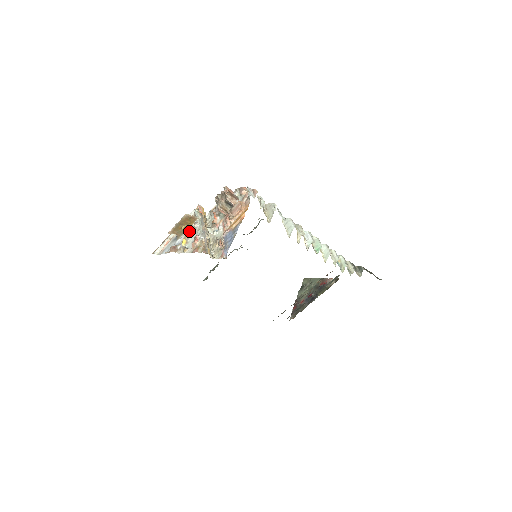
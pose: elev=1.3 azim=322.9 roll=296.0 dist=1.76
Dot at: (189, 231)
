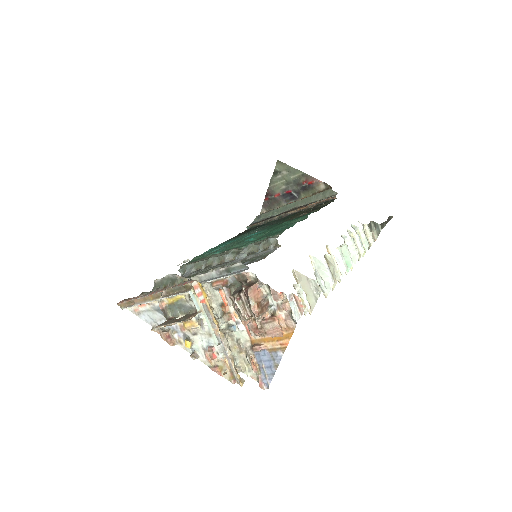
Dot at: (190, 326)
